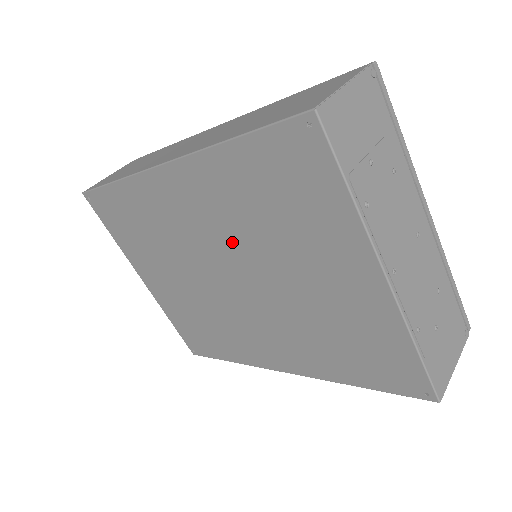
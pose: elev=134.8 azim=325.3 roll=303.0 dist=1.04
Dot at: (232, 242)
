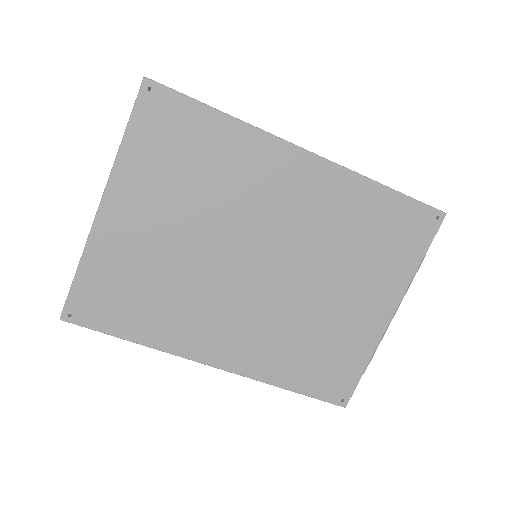
Dot at: (304, 240)
